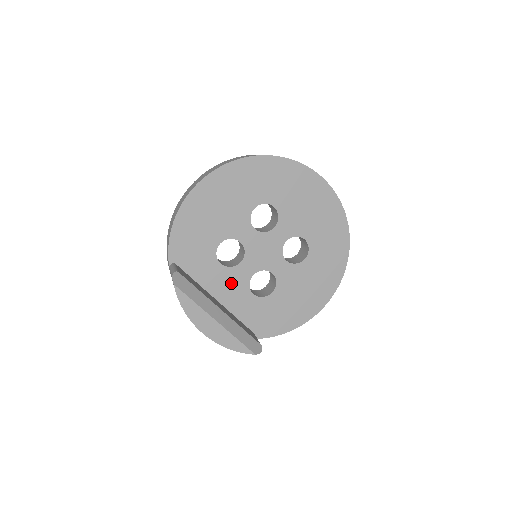
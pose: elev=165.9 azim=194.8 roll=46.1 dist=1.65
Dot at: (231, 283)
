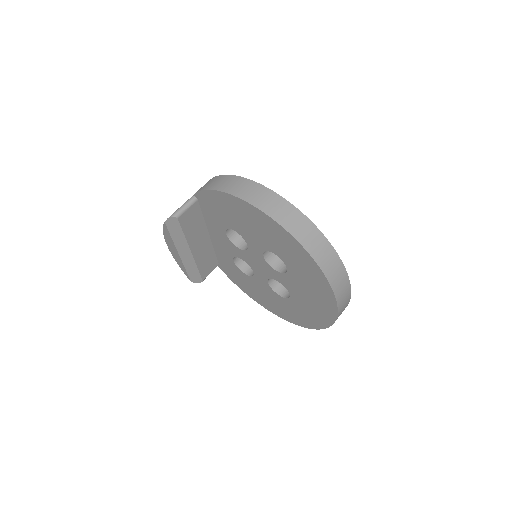
Dot at: (225, 243)
